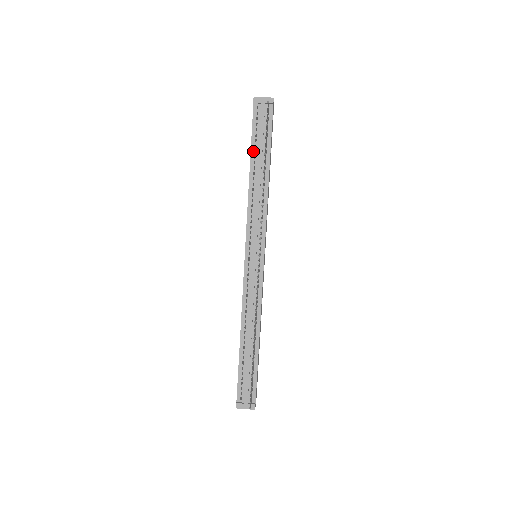
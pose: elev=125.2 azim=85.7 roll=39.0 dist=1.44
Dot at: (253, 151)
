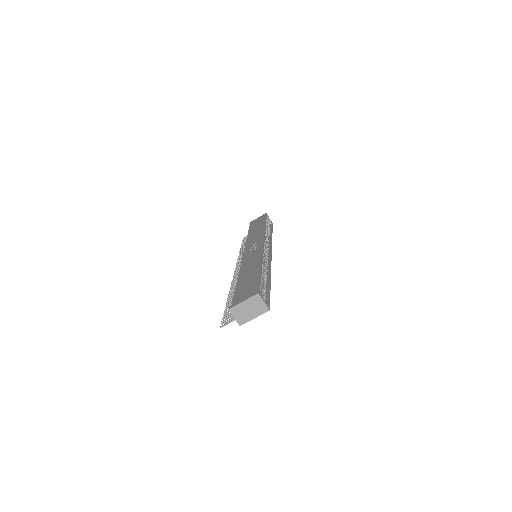
Dot at: occluded
